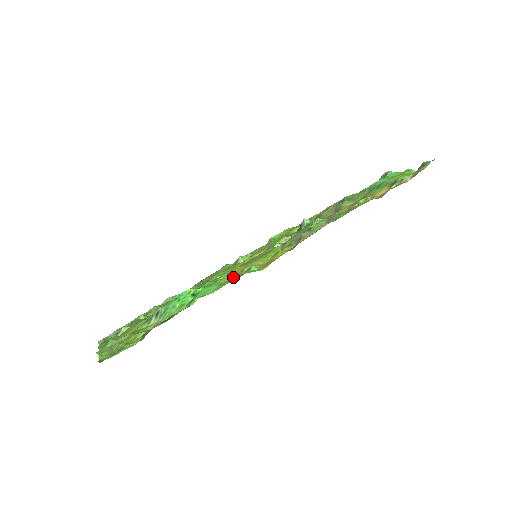
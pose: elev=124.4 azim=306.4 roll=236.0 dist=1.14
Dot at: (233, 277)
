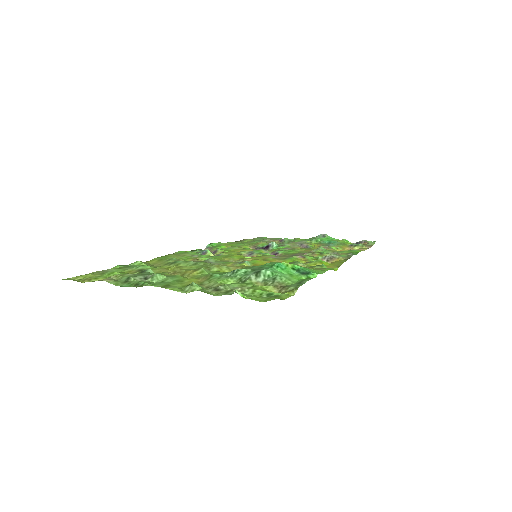
Dot at: occluded
